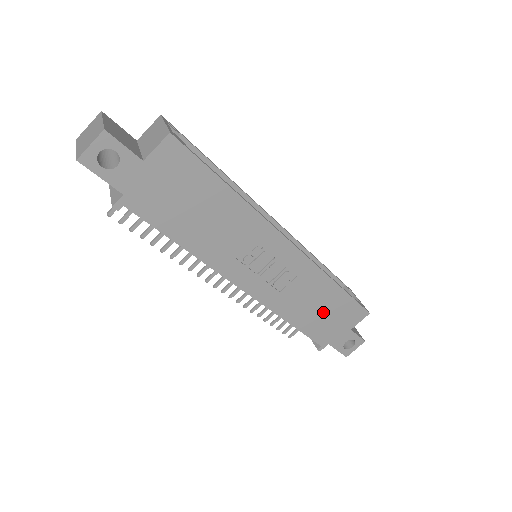
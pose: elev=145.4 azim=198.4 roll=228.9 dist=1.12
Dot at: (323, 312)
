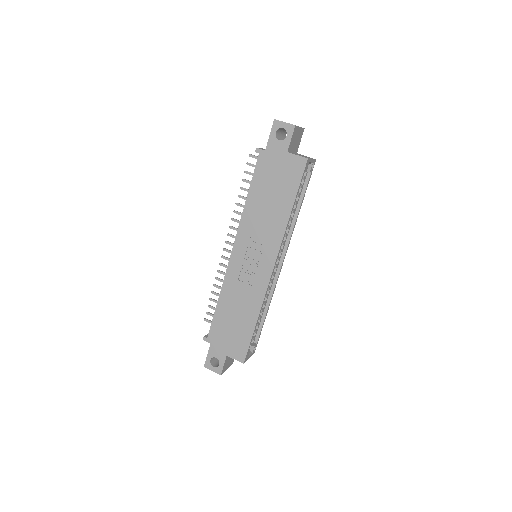
Dot at: (234, 323)
